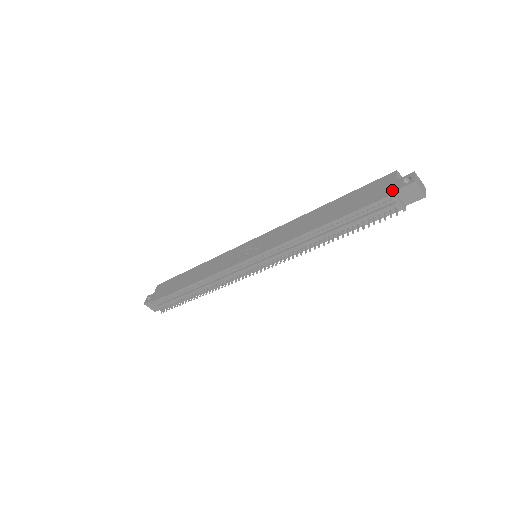
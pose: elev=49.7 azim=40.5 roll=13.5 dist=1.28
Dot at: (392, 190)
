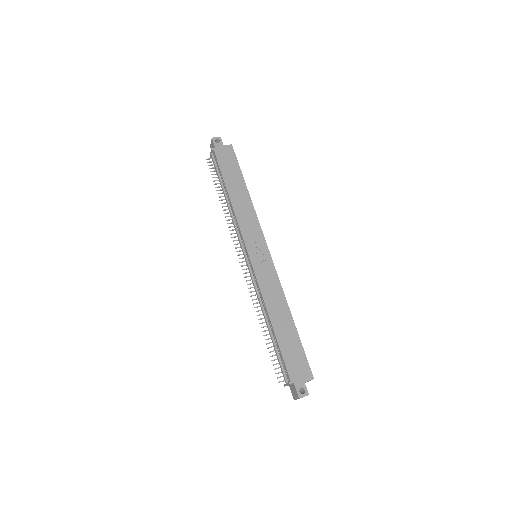
Dot at: (295, 381)
